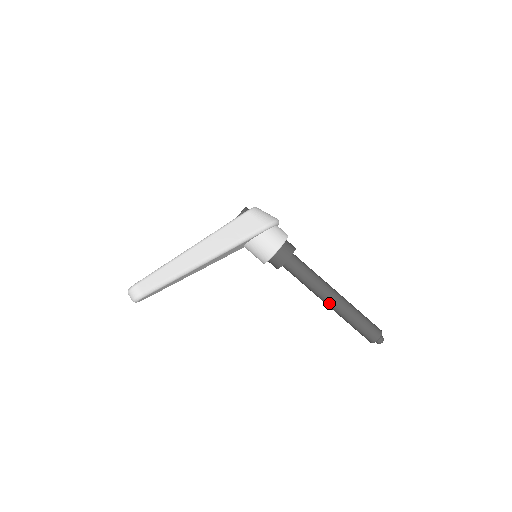
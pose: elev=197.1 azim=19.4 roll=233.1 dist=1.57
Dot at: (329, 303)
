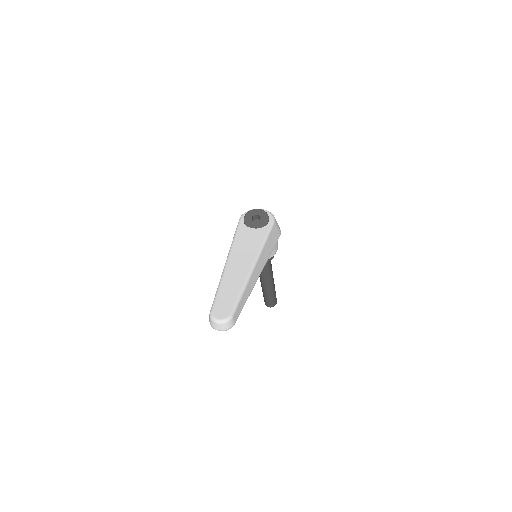
Dot at: (268, 286)
